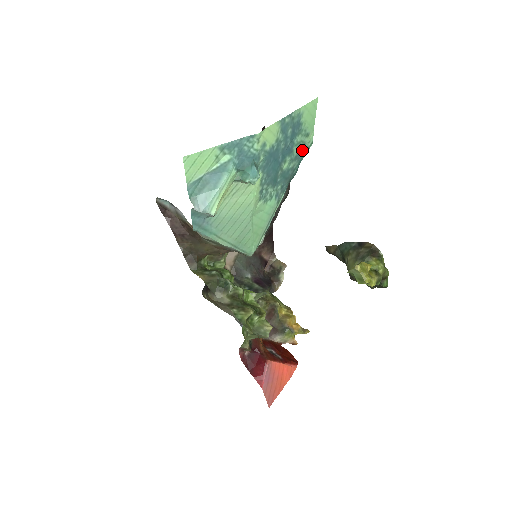
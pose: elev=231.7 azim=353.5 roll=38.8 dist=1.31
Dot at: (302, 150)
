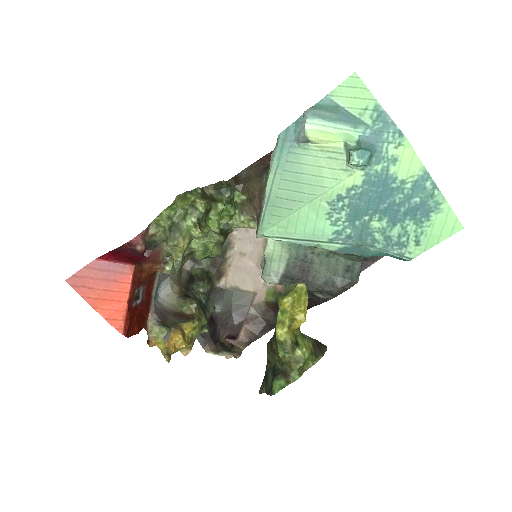
Dot at: (398, 246)
